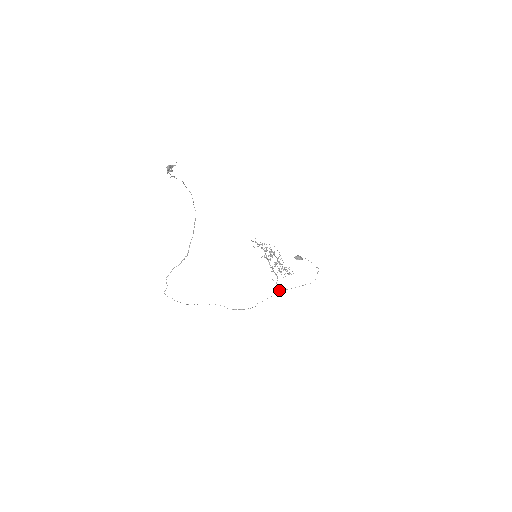
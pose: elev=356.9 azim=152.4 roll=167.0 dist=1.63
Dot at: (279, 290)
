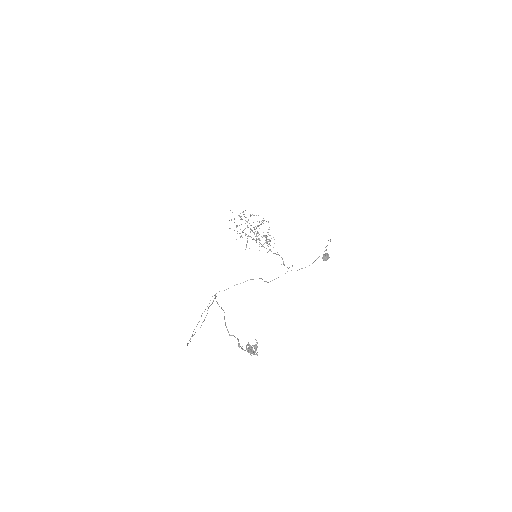
Dot at: (289, 267)
